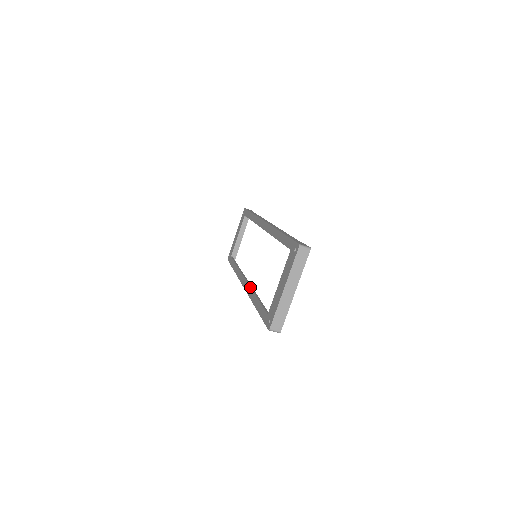
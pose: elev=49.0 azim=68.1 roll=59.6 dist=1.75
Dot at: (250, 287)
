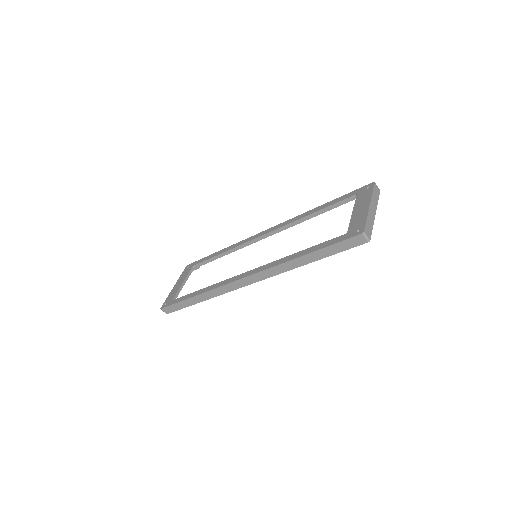
Dot at: (271, 262)
